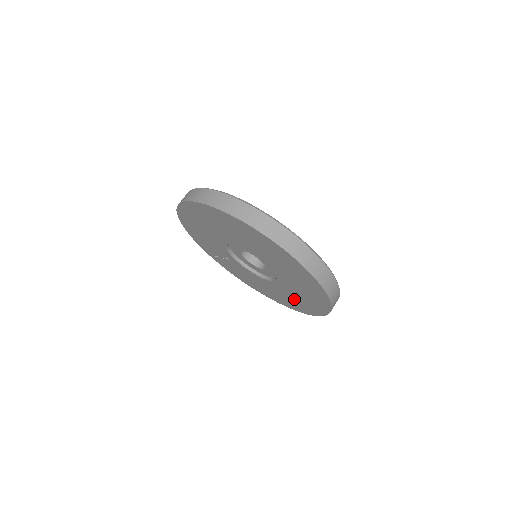
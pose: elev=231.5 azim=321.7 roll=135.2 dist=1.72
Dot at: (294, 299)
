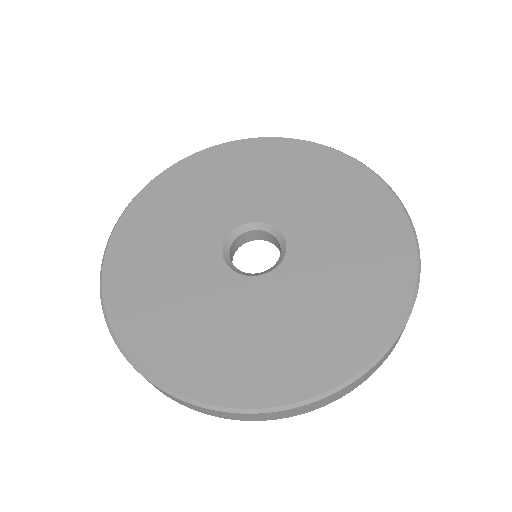
Dot at: occluded
